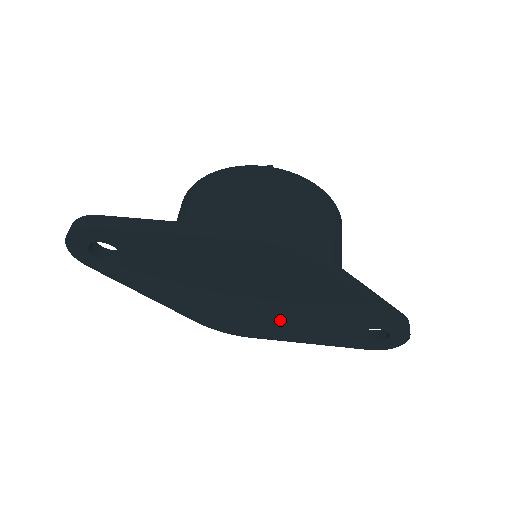
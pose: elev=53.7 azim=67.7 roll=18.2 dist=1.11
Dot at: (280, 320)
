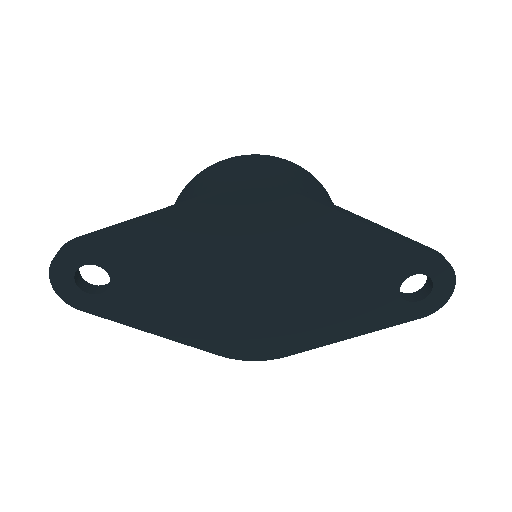
Dot at: (305, 310)
